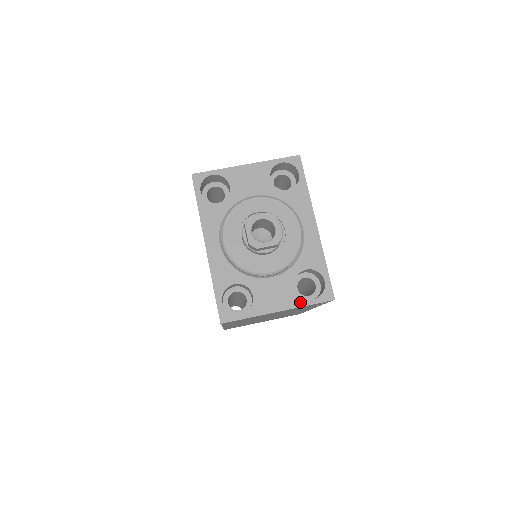
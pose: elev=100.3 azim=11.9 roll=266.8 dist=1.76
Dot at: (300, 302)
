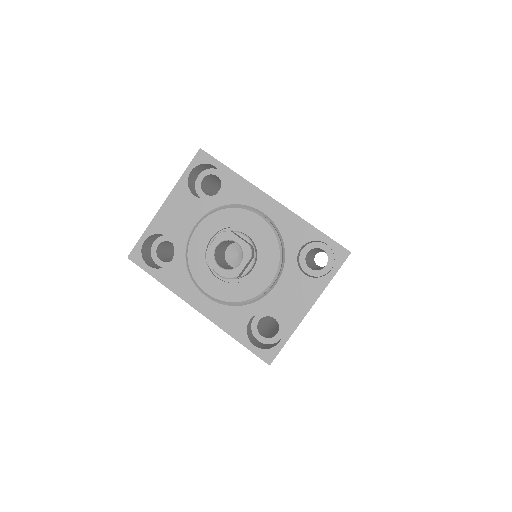
Dot at: (321, 284)
